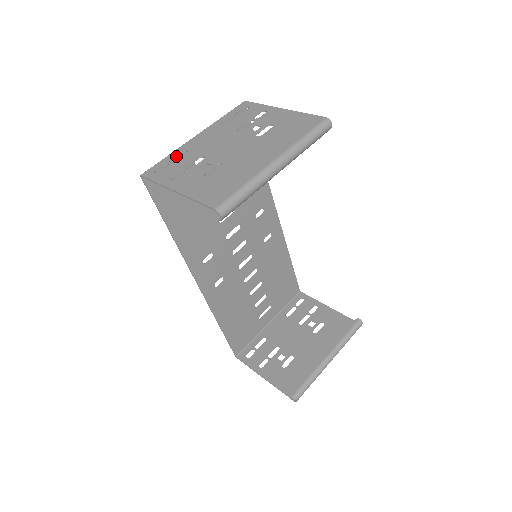
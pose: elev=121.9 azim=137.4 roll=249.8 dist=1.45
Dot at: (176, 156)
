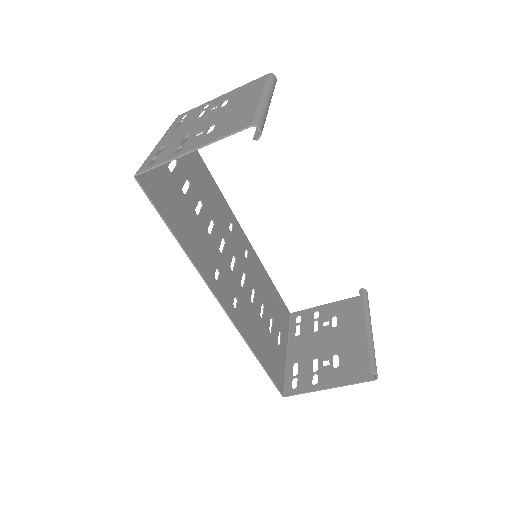
Dot at: (157, 153)
